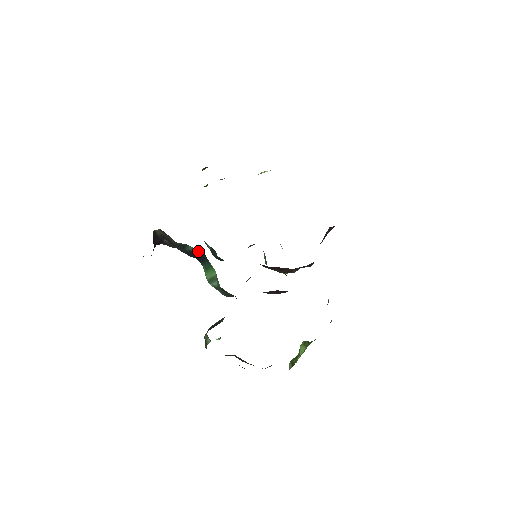
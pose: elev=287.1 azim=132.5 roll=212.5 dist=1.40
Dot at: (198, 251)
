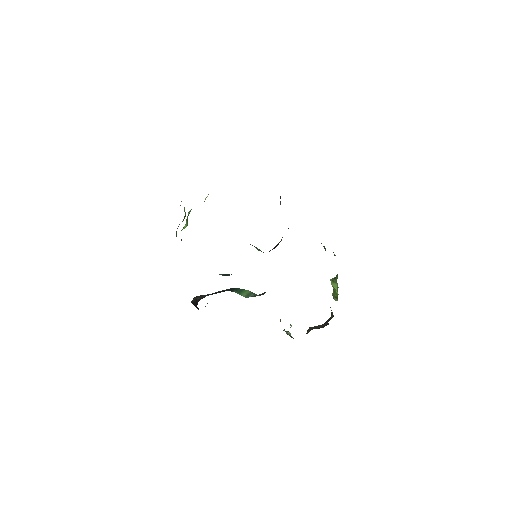
Dot at: occluded
